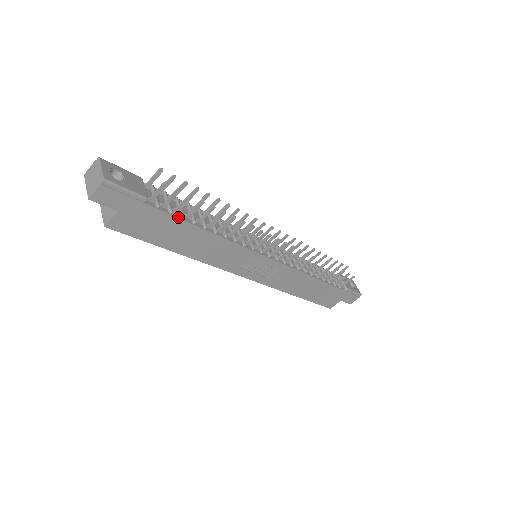
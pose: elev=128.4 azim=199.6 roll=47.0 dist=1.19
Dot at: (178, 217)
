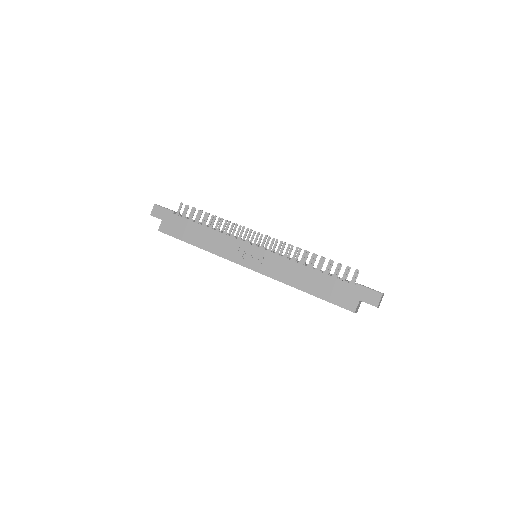
Dot at: (190, 220)
